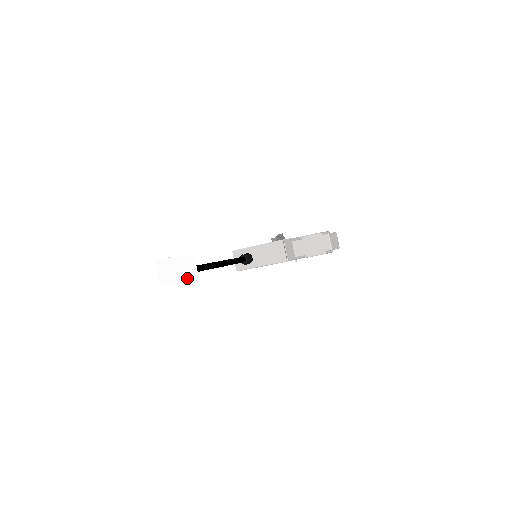
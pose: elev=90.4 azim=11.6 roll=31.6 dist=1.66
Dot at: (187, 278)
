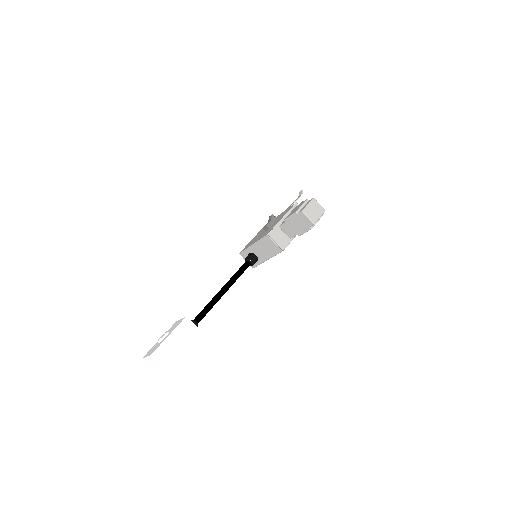
Dot at: (190, 342)
